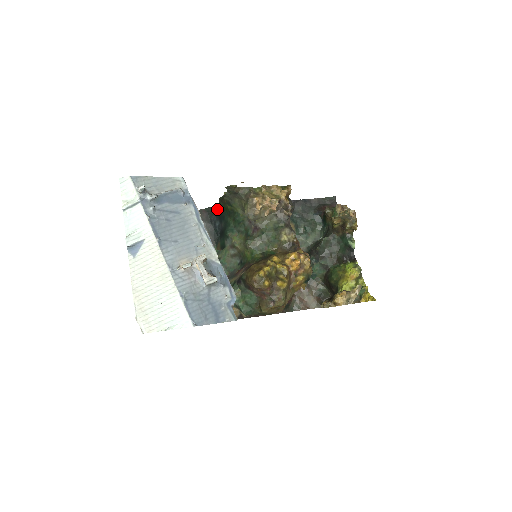
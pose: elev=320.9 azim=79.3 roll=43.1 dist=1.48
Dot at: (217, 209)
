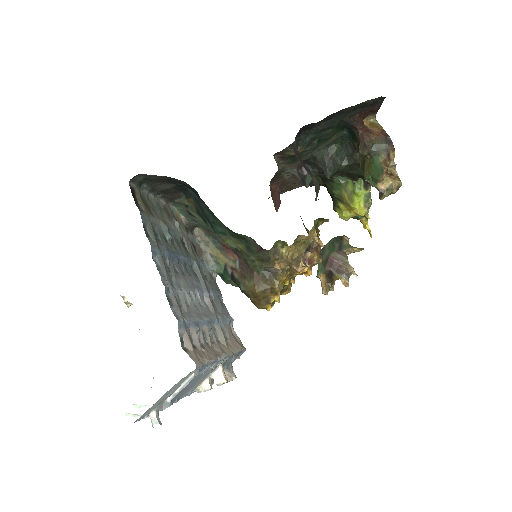
Dot at: occluded
